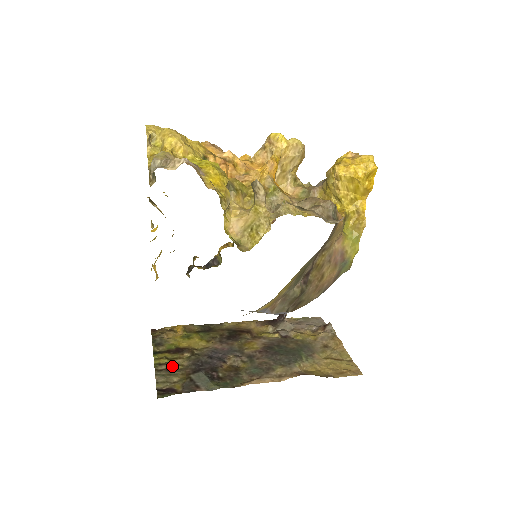
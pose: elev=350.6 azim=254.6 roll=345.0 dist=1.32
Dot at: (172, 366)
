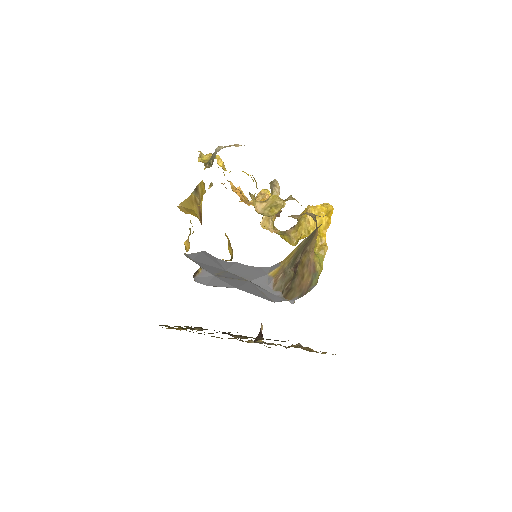
Dot at: (189, 328)
